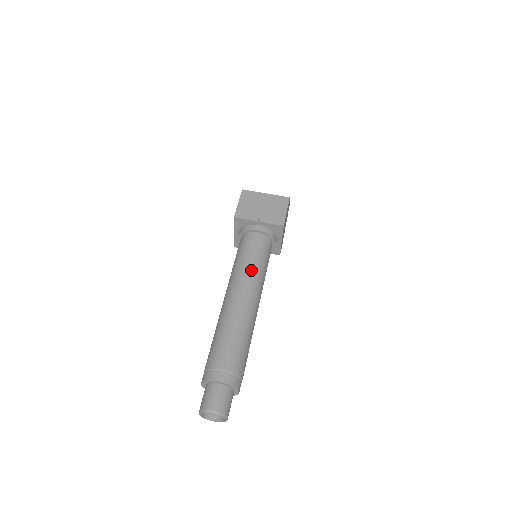
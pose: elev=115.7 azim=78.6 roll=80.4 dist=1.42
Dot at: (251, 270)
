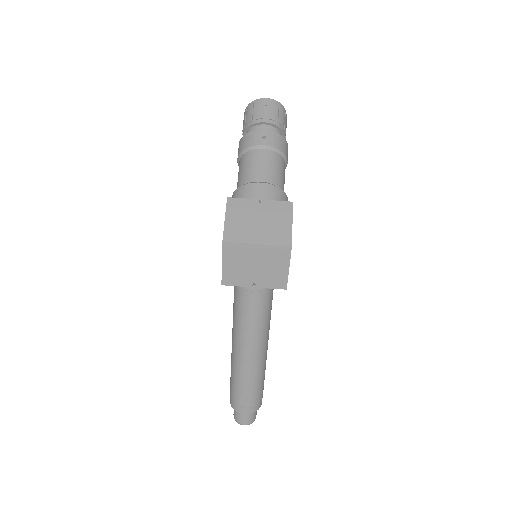
Dot at: (255, 331)
